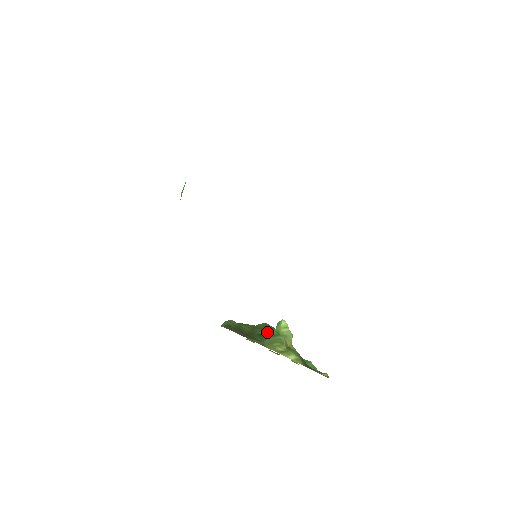
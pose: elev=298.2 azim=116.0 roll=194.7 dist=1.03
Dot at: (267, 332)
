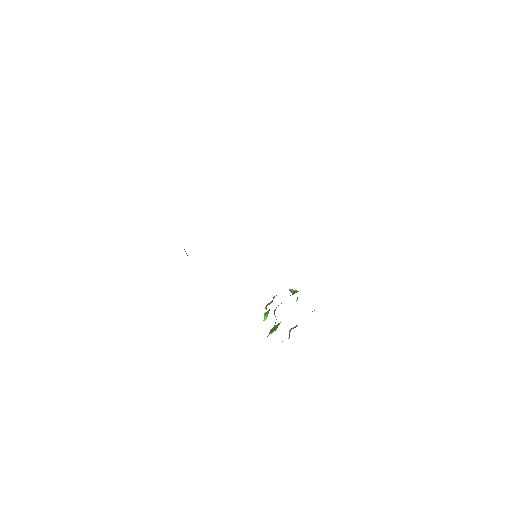
Dot at: occluded
